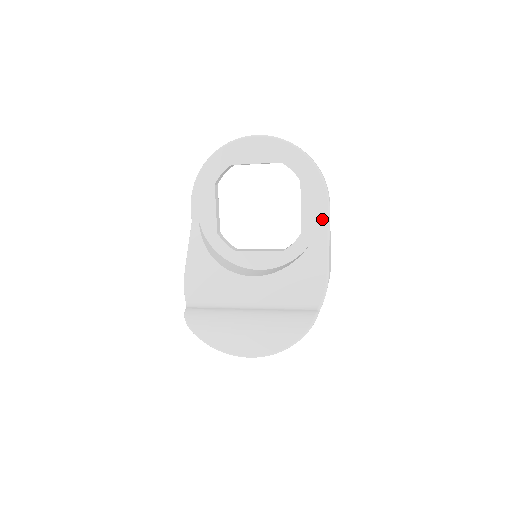
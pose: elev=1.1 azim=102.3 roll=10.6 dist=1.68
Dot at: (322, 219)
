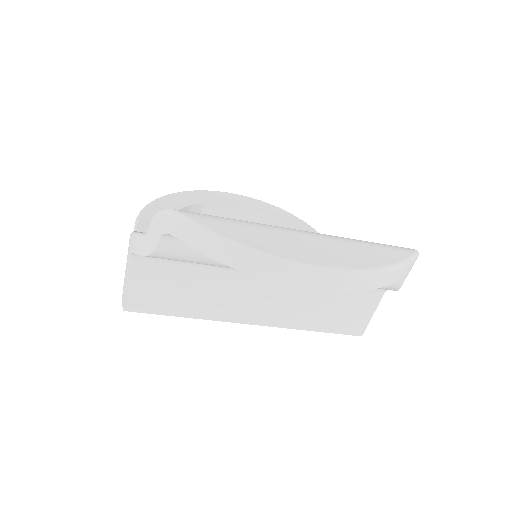
Dot at: occluded
